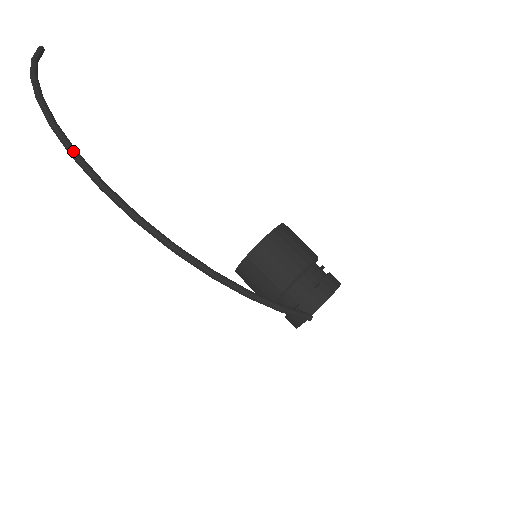
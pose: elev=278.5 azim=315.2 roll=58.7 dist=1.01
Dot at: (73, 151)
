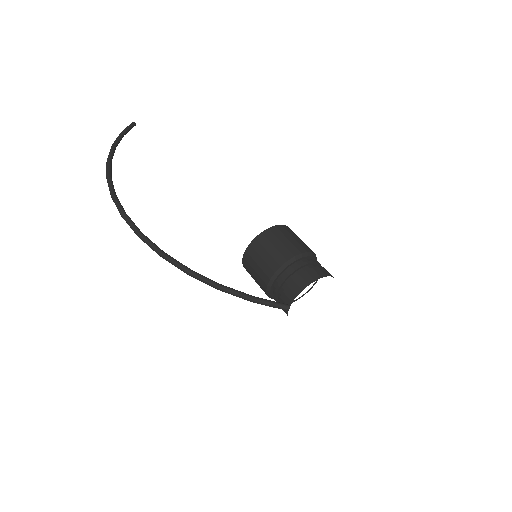
Dot at: (111, 194)
